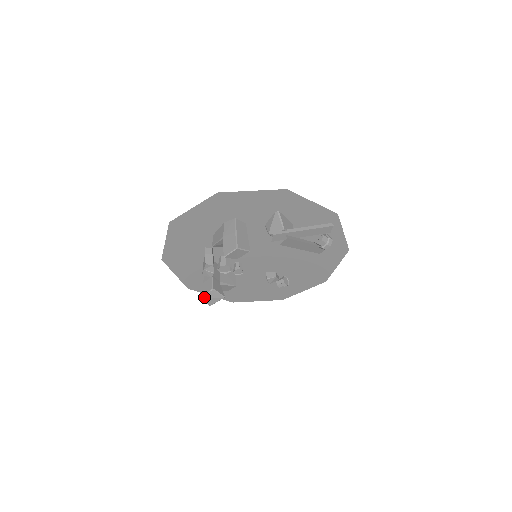
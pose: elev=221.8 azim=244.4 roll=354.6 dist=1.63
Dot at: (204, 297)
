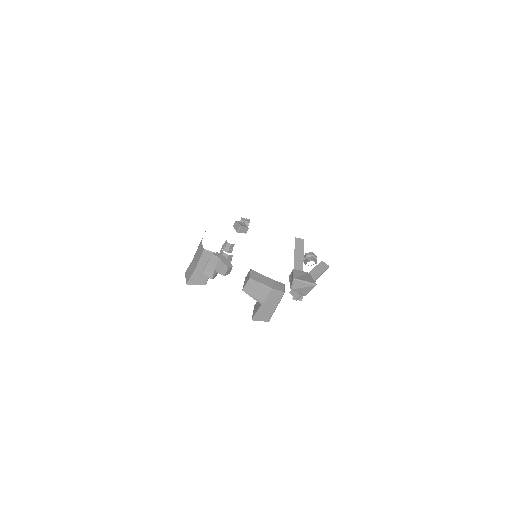
Dot at: (191, 284)
